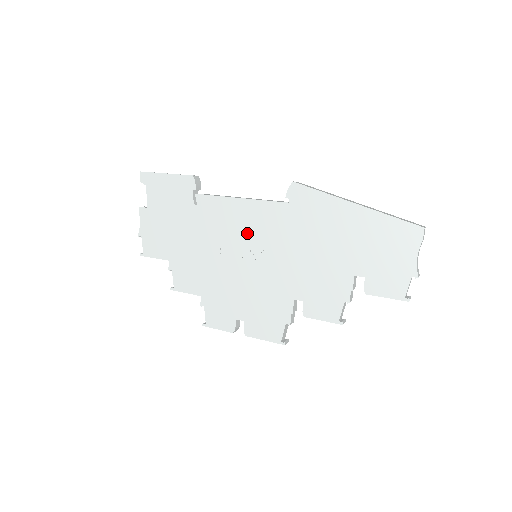
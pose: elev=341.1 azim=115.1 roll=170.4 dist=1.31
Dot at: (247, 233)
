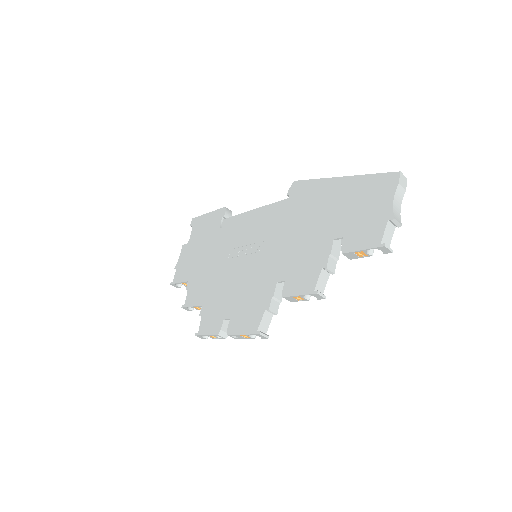
Dot at: (252, 235)
